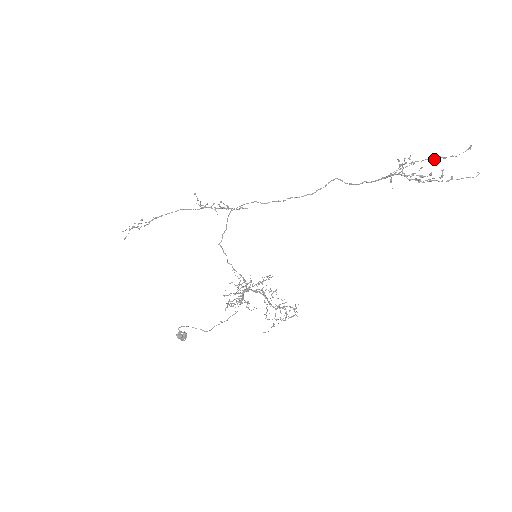
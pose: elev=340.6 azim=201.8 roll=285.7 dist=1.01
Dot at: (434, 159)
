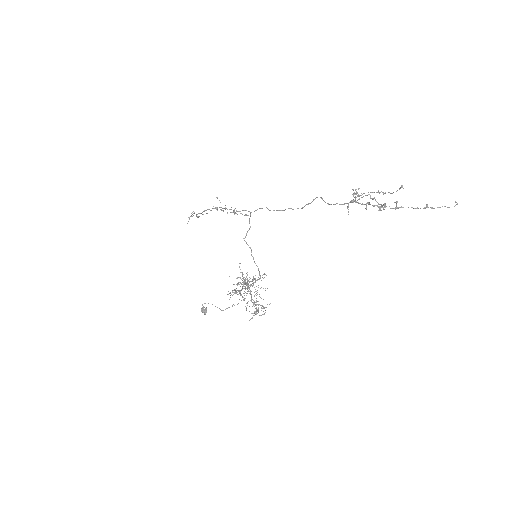
Dot at: occluded
